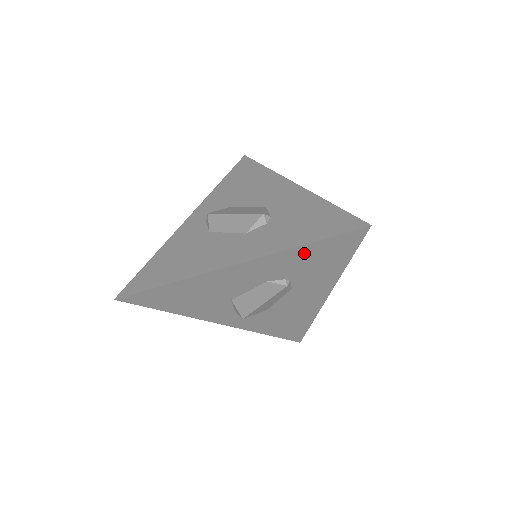
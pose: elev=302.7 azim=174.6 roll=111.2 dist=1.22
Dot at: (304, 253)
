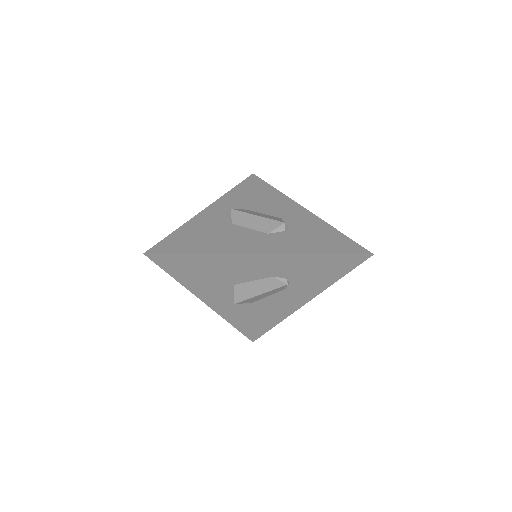
Dot at: (316, 261)
